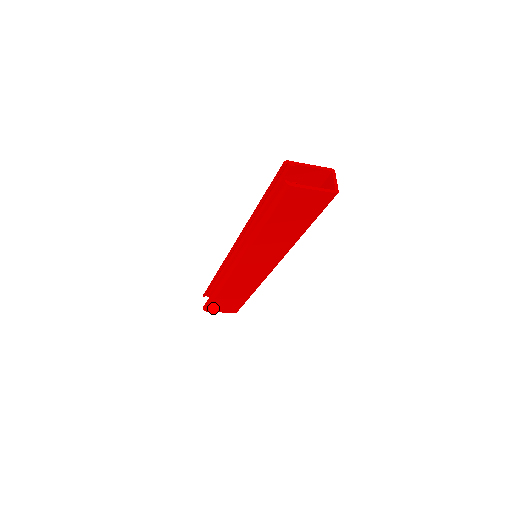
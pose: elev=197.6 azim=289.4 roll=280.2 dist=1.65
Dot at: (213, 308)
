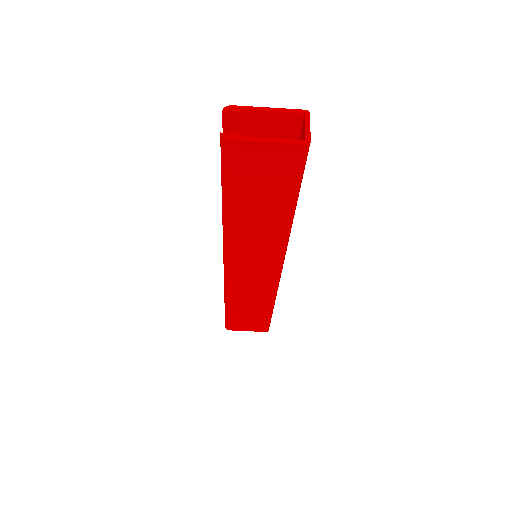
Dot at: (235, 326)
